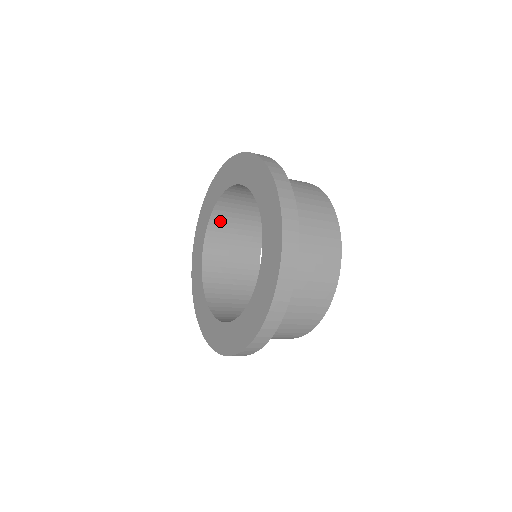
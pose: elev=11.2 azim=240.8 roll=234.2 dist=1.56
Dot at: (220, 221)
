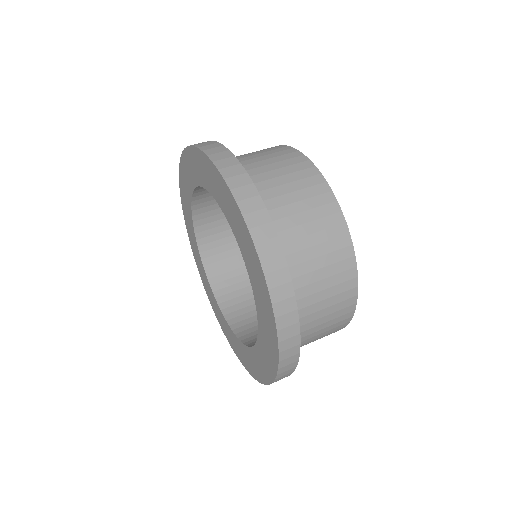
Dot at: occluded
